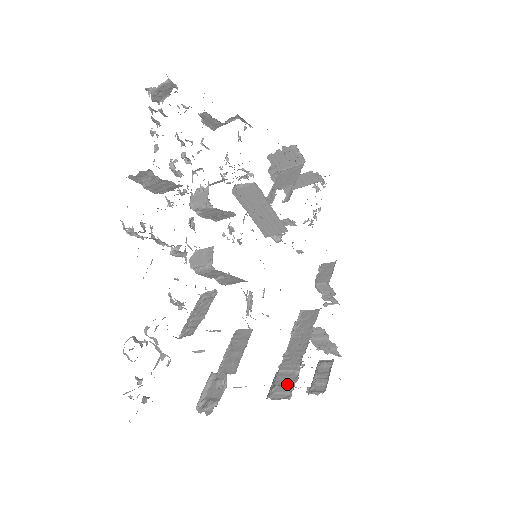
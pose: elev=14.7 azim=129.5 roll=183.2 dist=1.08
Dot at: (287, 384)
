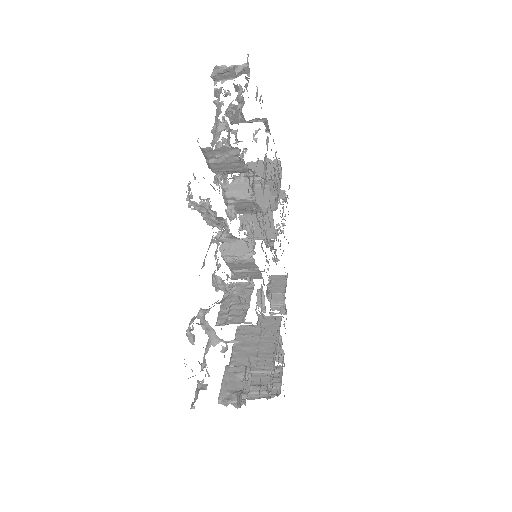
Dot at: (263, 384)
